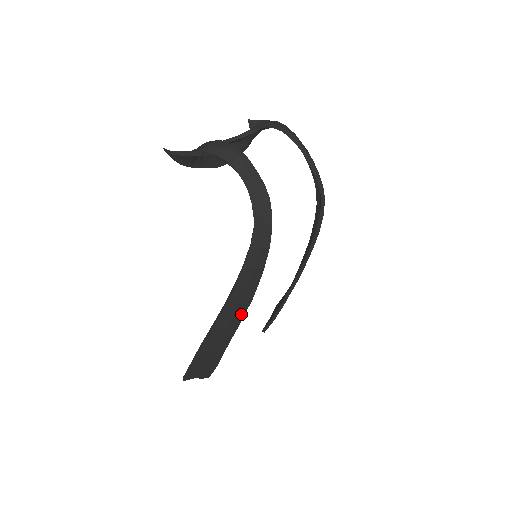
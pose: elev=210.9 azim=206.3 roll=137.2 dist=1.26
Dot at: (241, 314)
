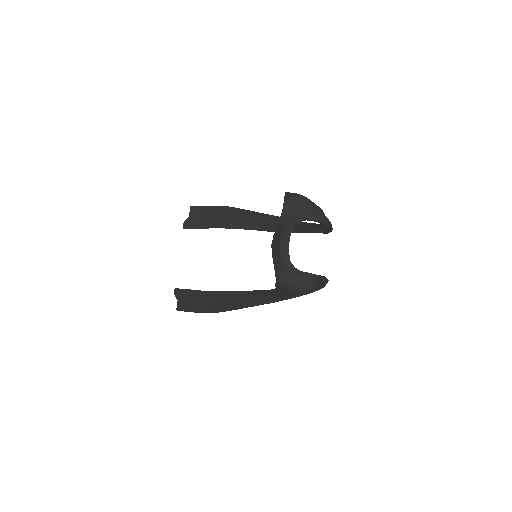
Dot at: (252, 294)
